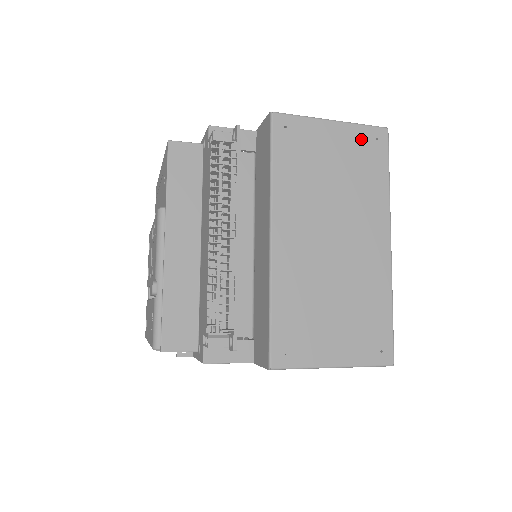
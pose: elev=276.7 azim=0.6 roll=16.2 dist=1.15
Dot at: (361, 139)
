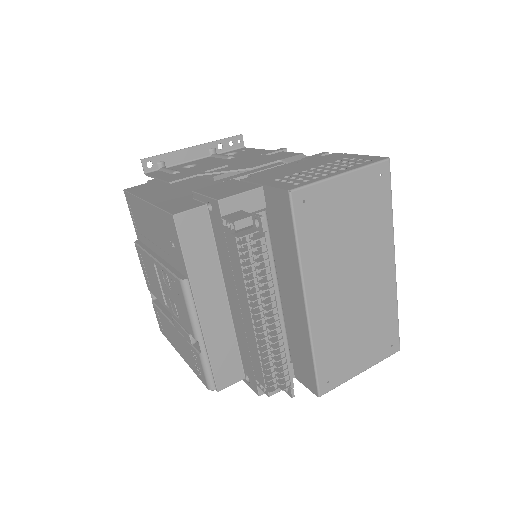
Dot at: (368, 181)
